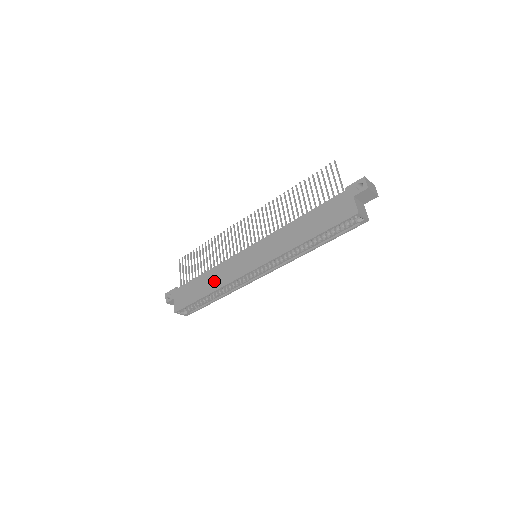
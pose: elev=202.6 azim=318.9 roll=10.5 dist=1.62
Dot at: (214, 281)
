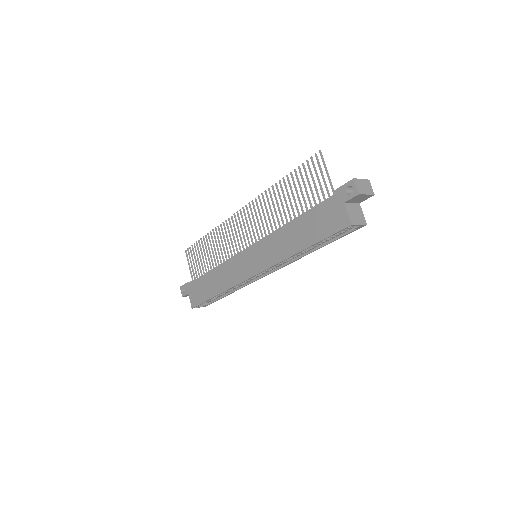
Dot at: (220, 281)
